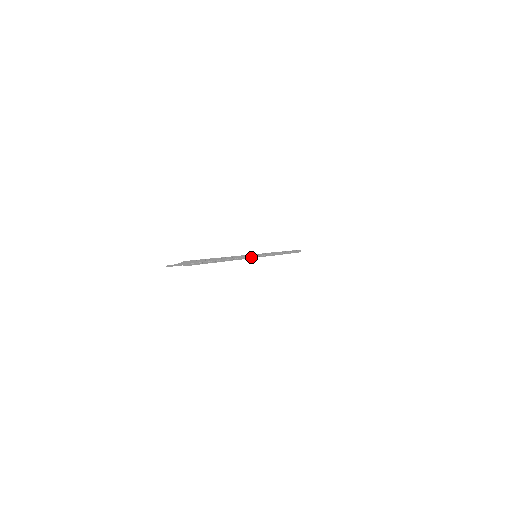
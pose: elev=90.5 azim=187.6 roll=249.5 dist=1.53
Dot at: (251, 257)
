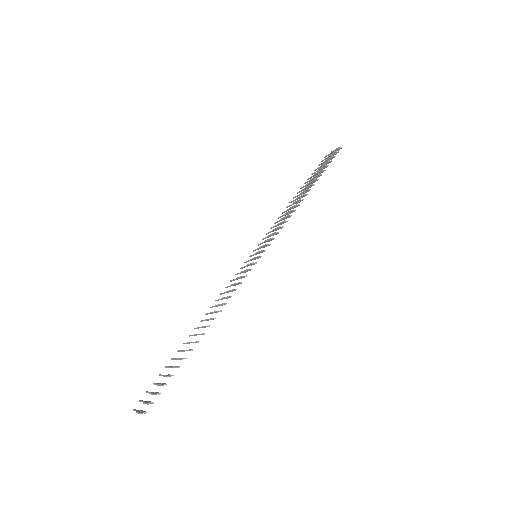
Dot at: occluded
